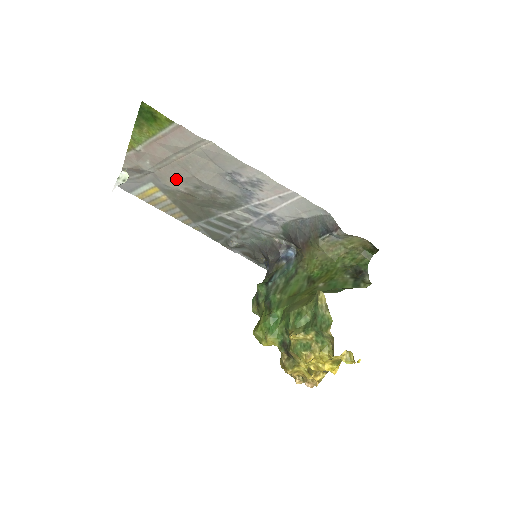
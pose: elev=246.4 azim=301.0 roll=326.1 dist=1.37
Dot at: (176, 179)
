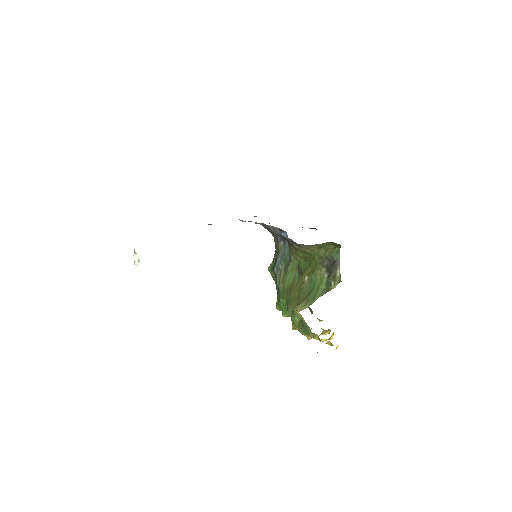
Dot at: occluded
